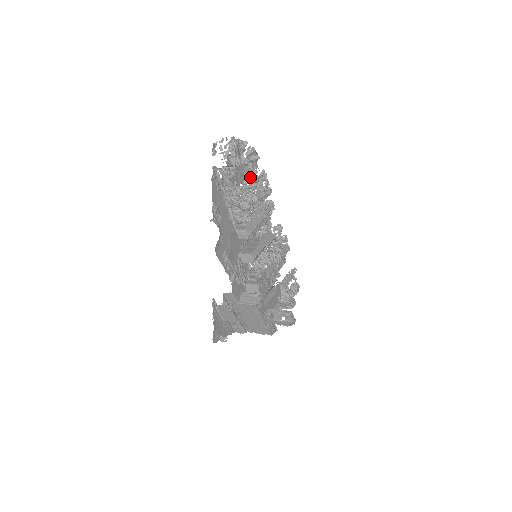
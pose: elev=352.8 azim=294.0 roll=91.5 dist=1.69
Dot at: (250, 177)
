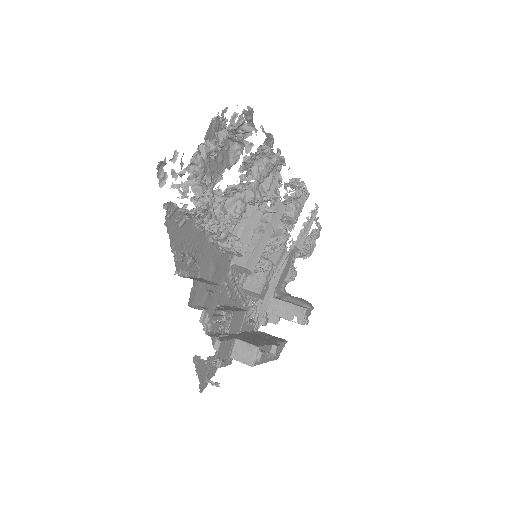
Dot at: (240, 151)
